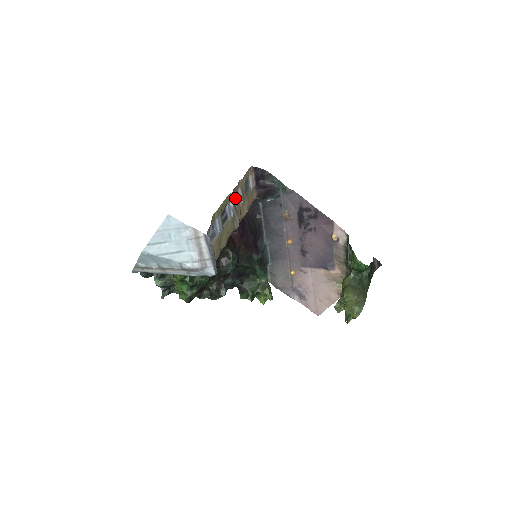
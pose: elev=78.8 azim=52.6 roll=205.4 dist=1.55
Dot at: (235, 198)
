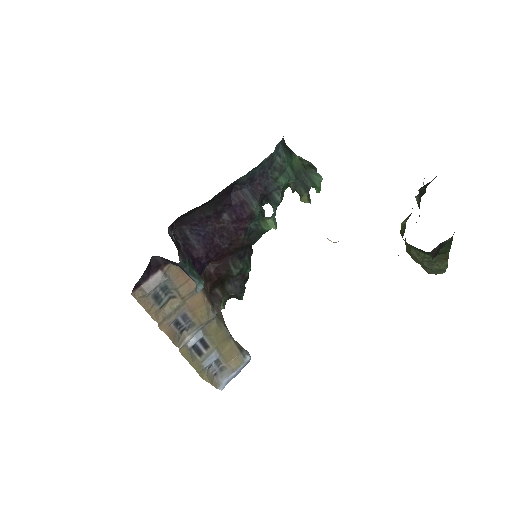
Dot at: (181, 326)
